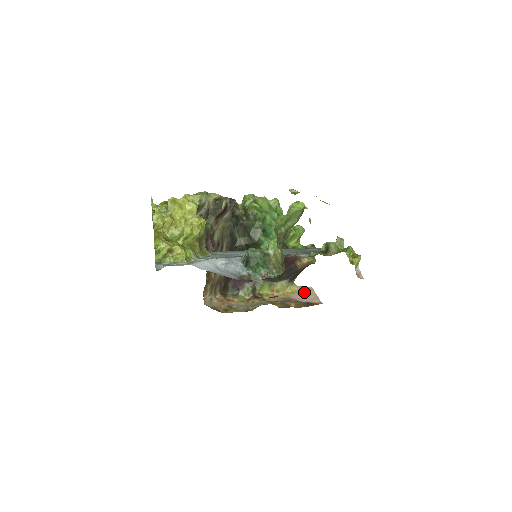
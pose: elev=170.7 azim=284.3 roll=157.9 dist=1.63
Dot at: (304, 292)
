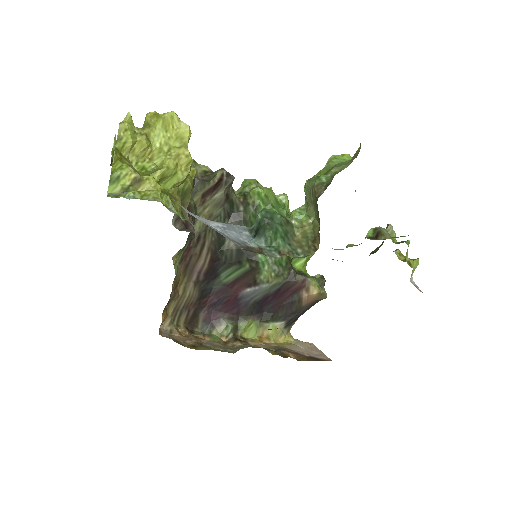
Dot at: (304, 346)
